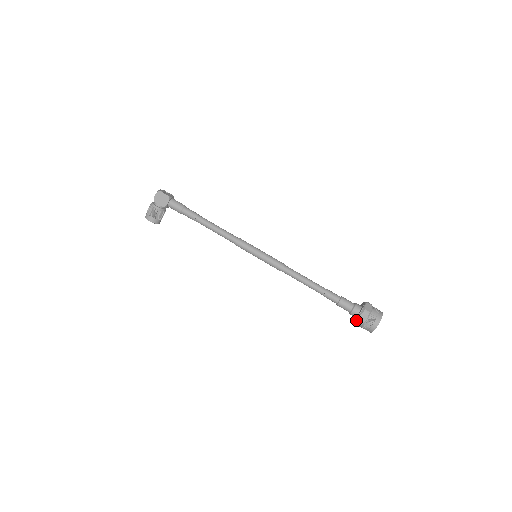
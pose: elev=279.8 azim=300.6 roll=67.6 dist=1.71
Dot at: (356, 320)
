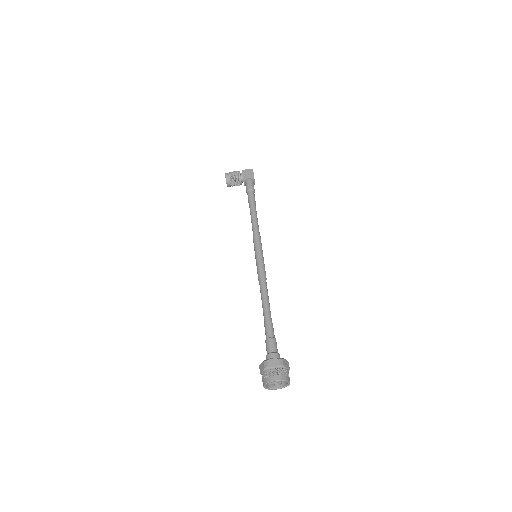
Dot at: occluded
